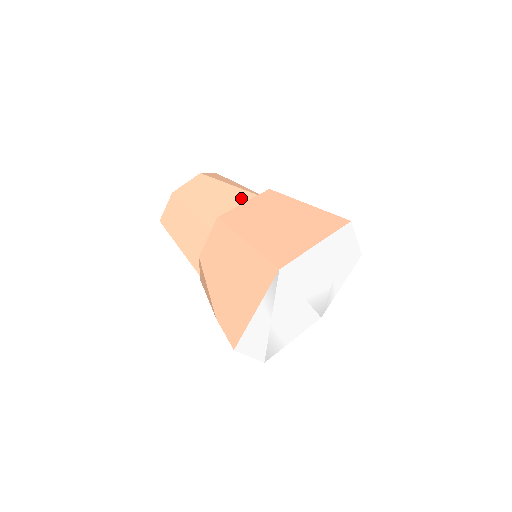
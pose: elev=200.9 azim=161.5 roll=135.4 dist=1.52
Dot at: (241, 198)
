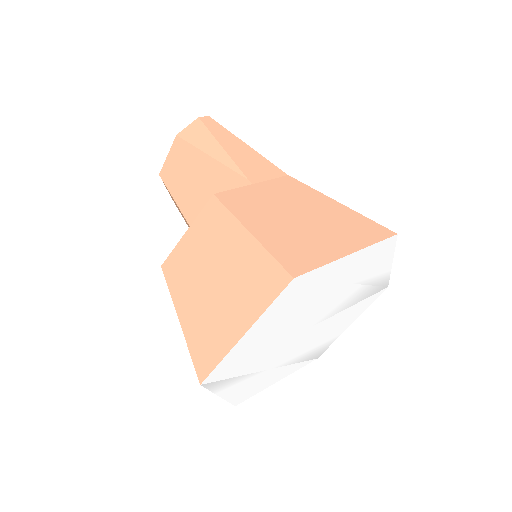
Dot at: (215, 177)
